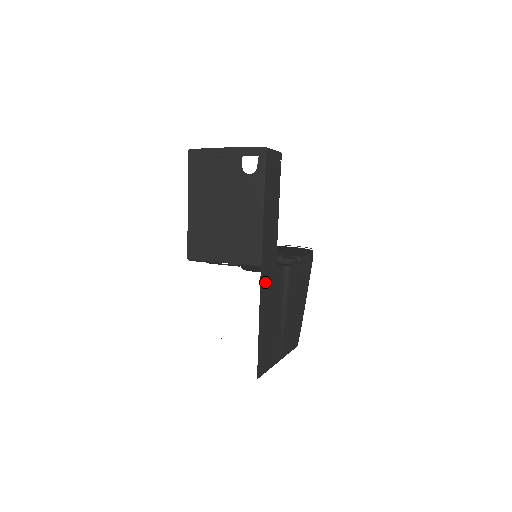
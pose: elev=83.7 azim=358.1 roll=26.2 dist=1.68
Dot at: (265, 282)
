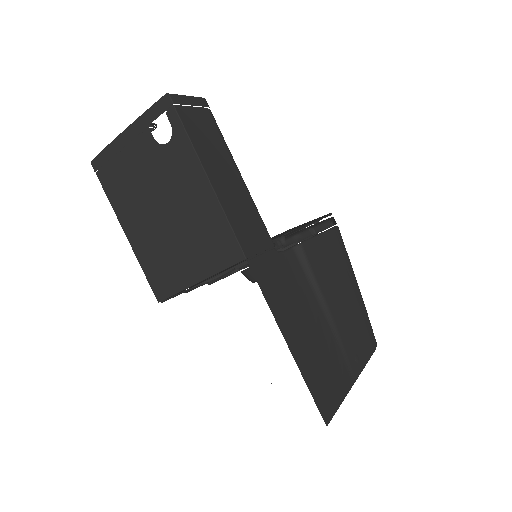
Dot at: (267, 279)
